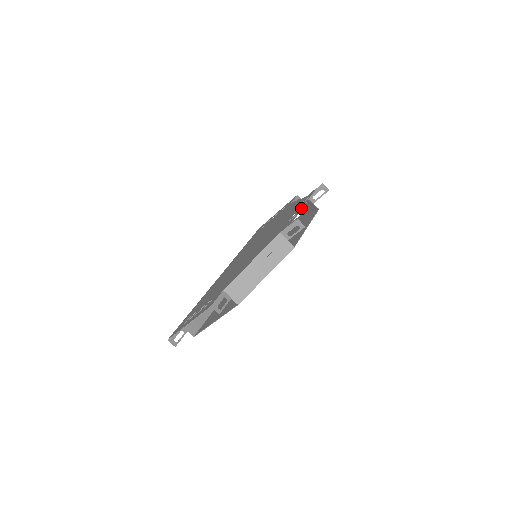
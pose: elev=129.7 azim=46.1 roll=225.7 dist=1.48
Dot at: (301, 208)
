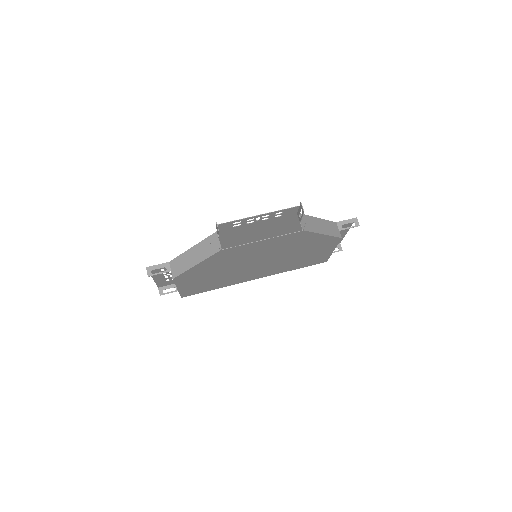
Dot at: (250, 217)
